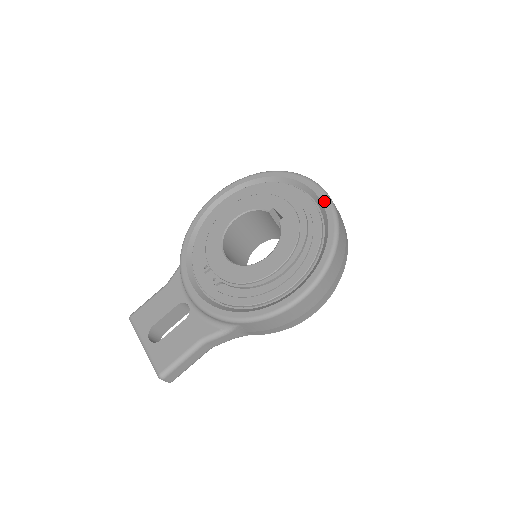
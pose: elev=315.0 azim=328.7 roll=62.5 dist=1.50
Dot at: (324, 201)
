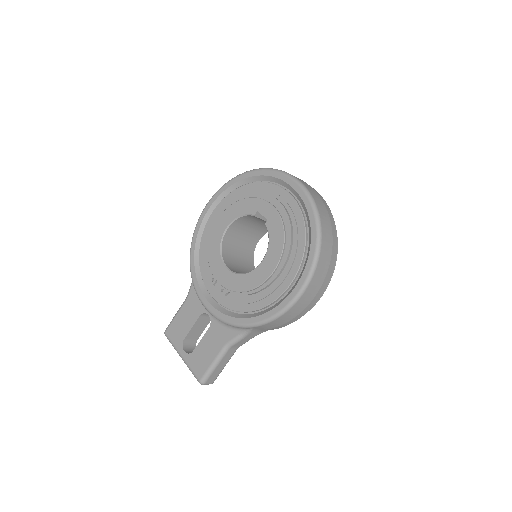
Dot at: (301, 194)
